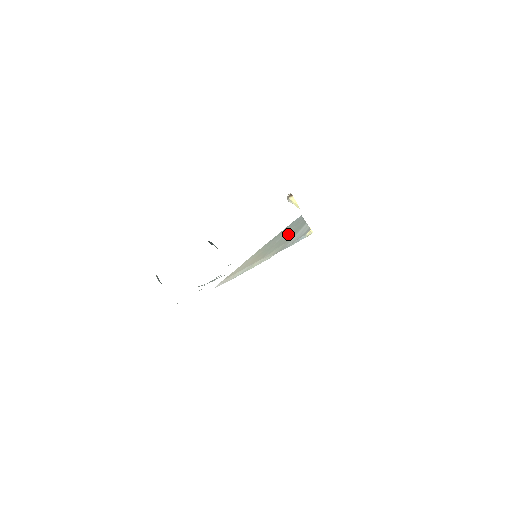
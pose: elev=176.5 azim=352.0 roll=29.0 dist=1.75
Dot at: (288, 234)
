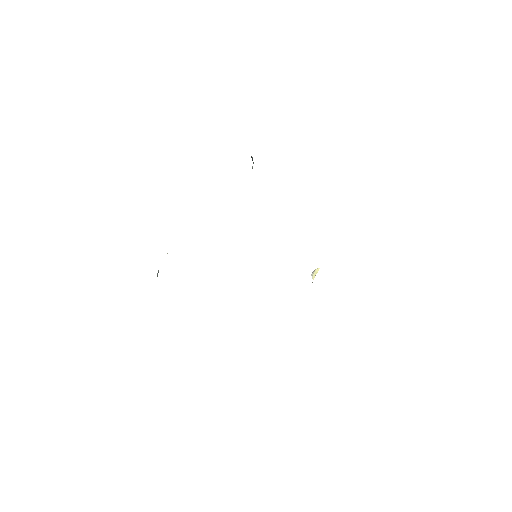
Dot at: occluded
